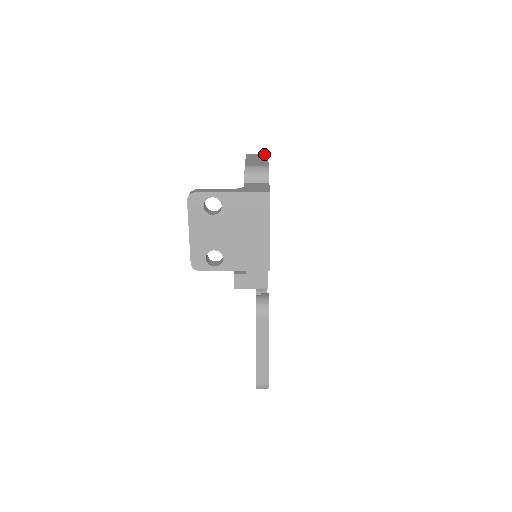
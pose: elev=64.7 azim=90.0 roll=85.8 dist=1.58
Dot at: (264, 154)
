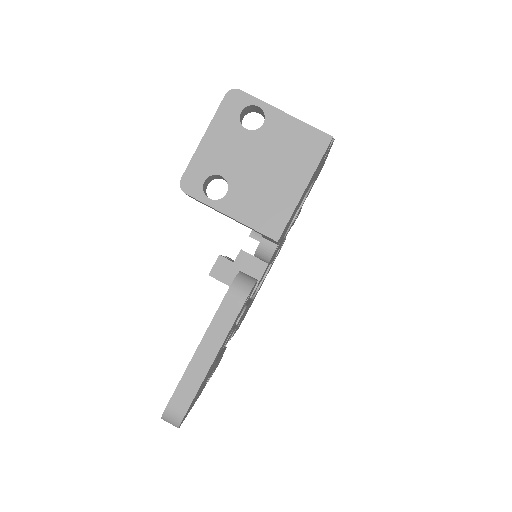
Dot at: occluded
